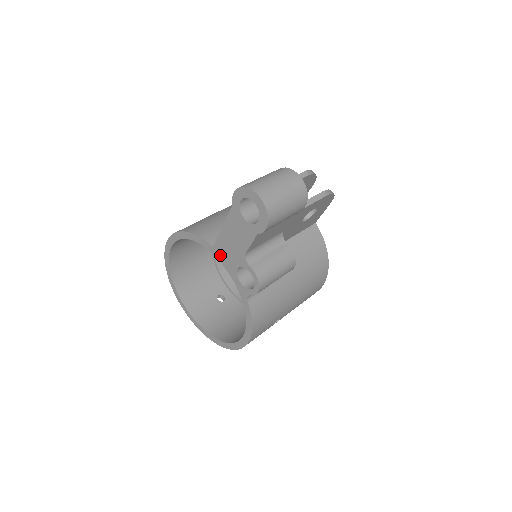
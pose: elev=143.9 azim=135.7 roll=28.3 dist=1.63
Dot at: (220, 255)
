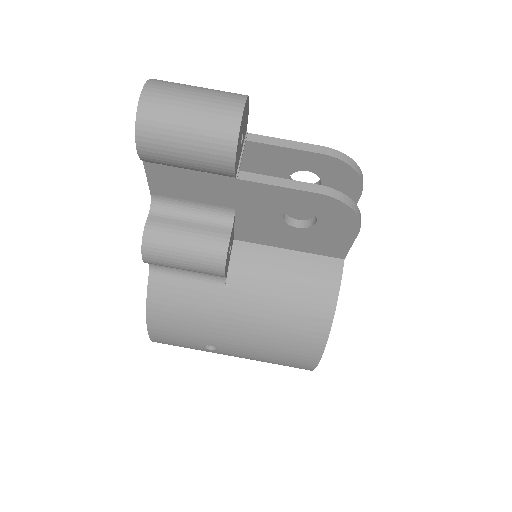
Dot at: occluded
